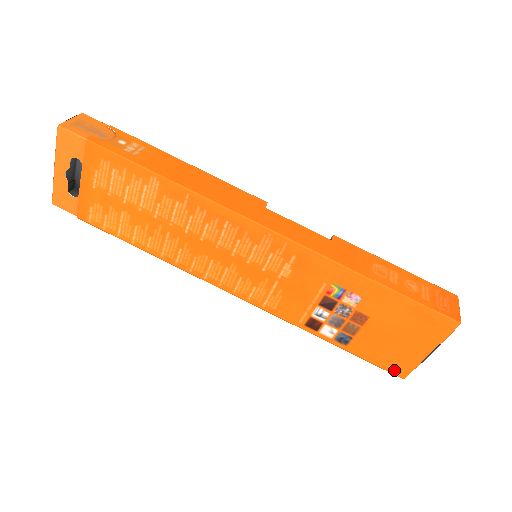
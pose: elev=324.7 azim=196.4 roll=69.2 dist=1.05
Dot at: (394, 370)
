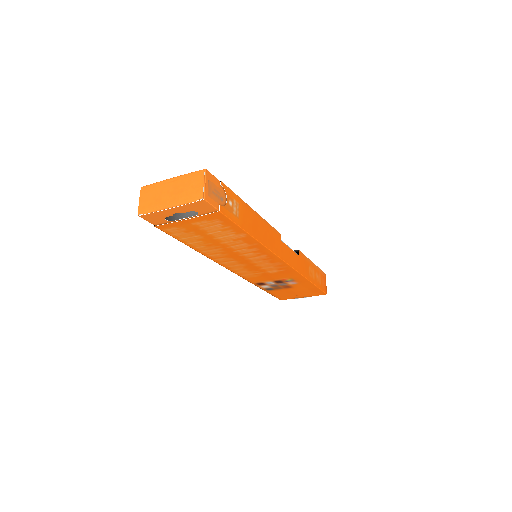
Dot at: (280, 298)
